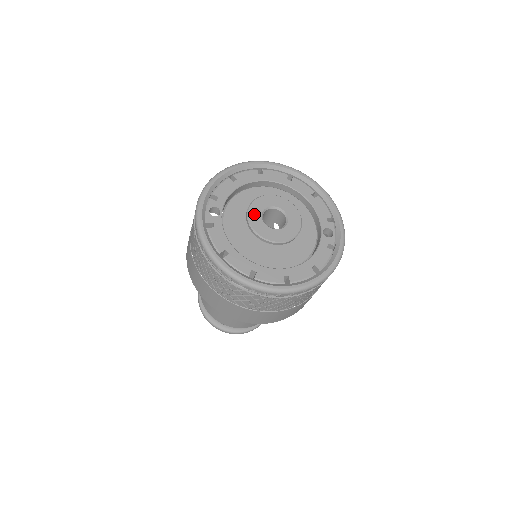
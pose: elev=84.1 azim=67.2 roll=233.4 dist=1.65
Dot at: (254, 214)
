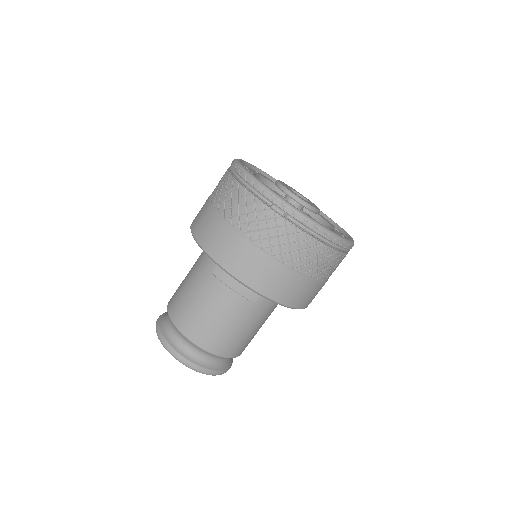
Dot at: (283, 184)
